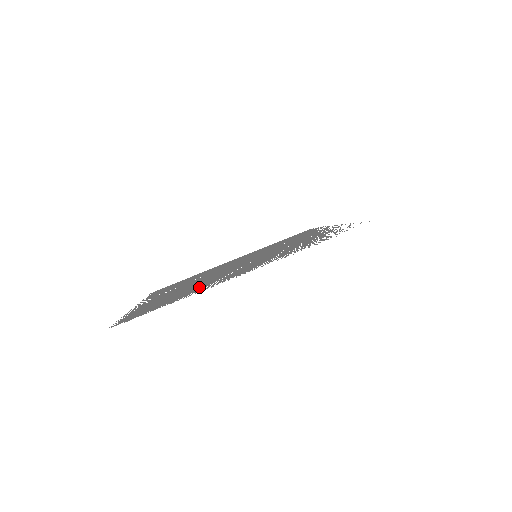
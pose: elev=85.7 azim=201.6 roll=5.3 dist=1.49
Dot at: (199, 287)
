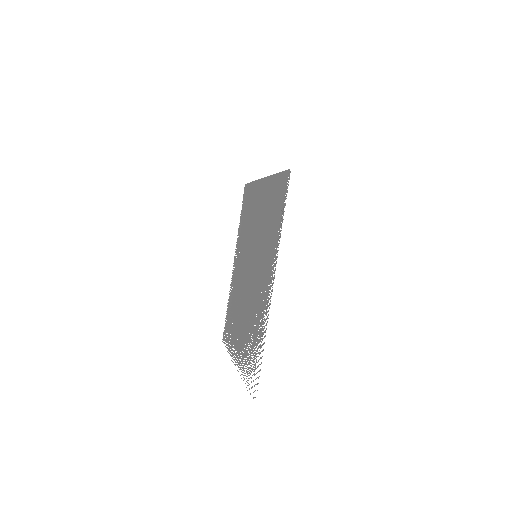
Dot at: (234, 329)
